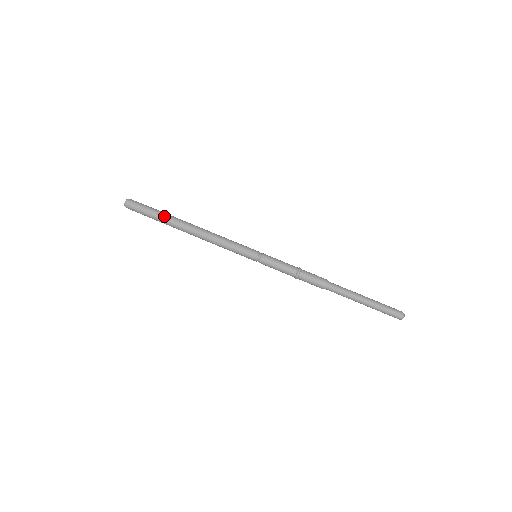
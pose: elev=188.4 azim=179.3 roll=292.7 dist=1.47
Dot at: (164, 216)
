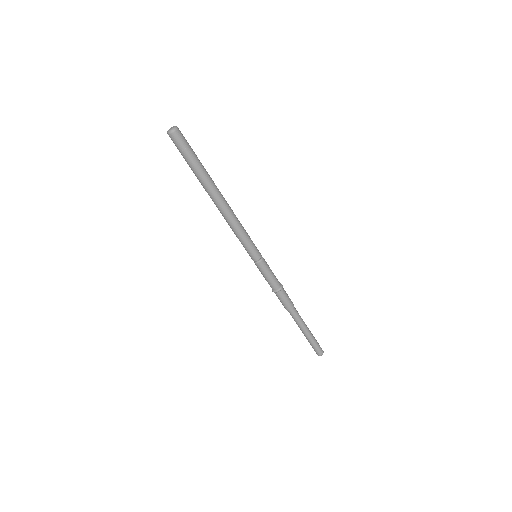
Dot at: (205, 169)
